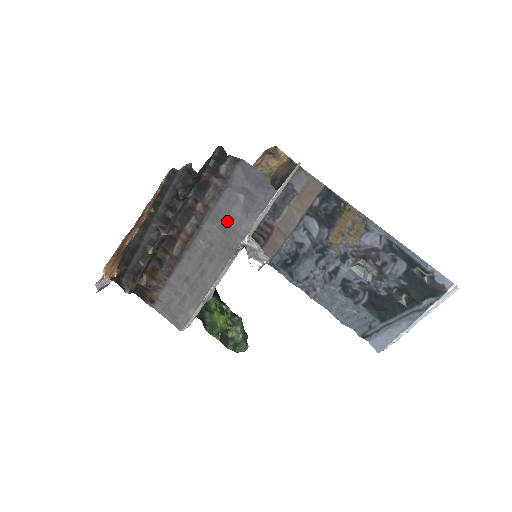
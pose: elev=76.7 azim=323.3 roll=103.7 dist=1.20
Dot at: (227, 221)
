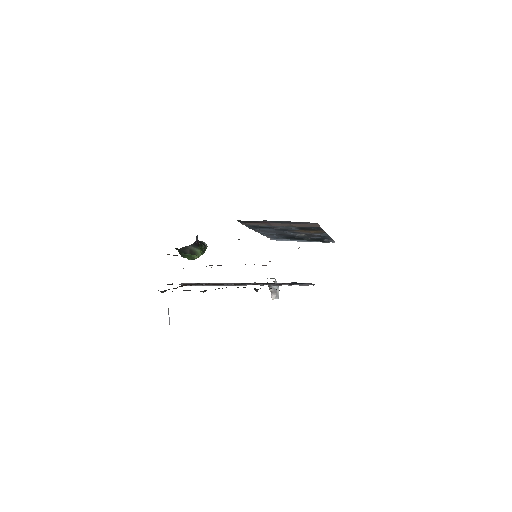
Dot at: (271, 284)
